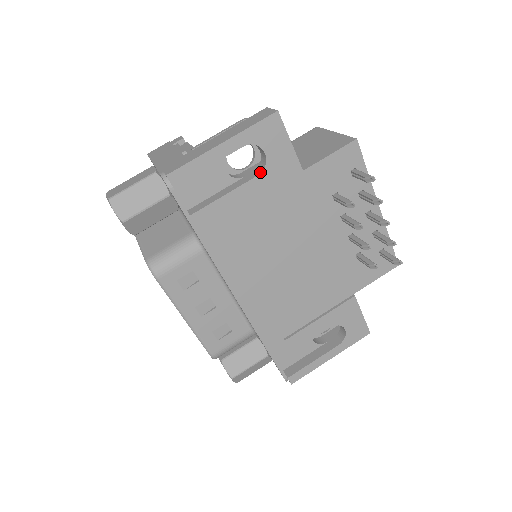
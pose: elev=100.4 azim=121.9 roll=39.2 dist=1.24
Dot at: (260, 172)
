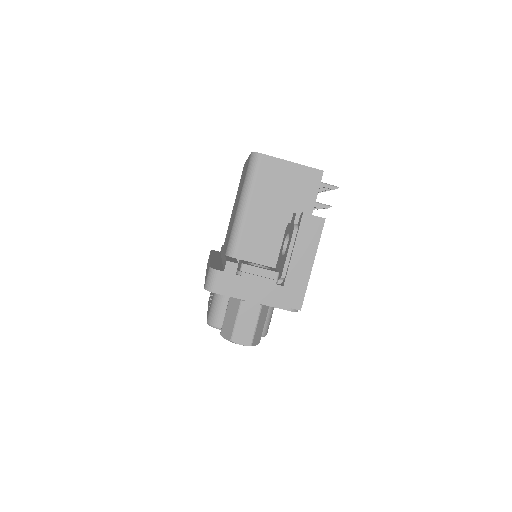
Dot at: occluded
